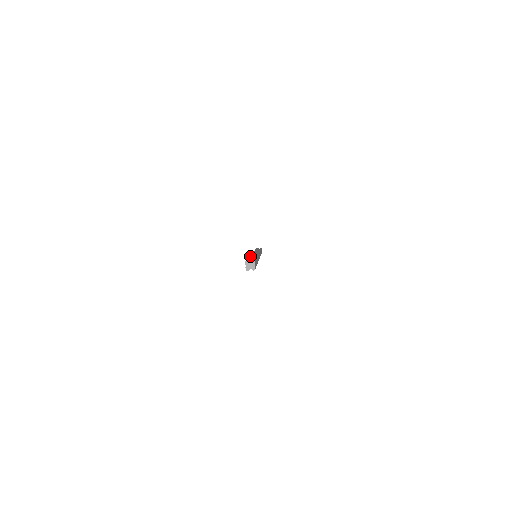
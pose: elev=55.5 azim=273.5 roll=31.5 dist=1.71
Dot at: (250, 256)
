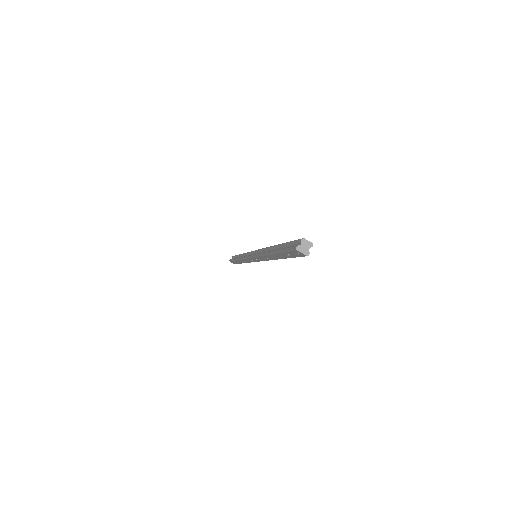
Dot at: (271, 252)
